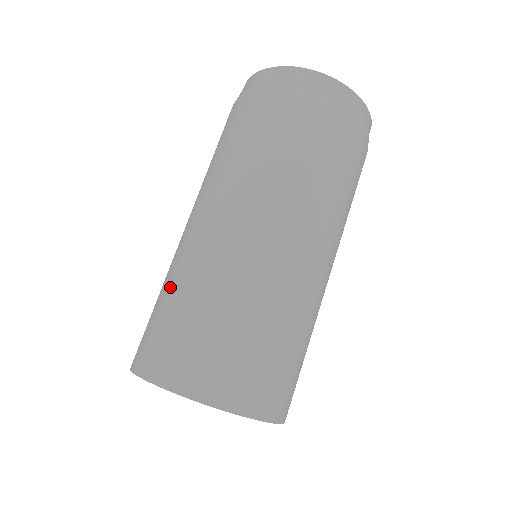
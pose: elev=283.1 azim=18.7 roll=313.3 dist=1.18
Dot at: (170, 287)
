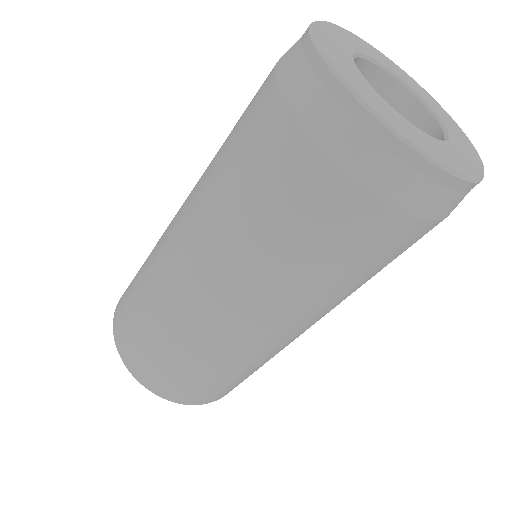
Dot at: (149, 256)
